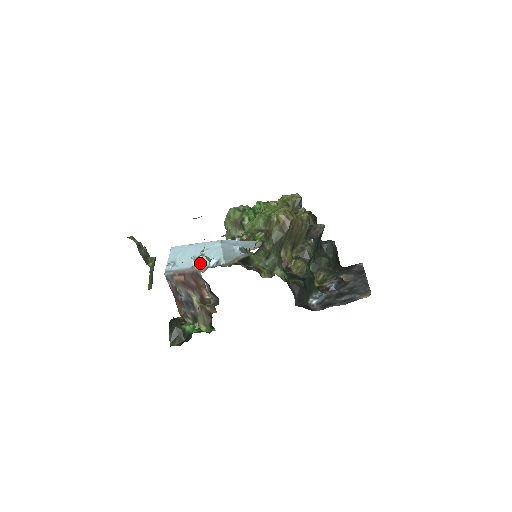
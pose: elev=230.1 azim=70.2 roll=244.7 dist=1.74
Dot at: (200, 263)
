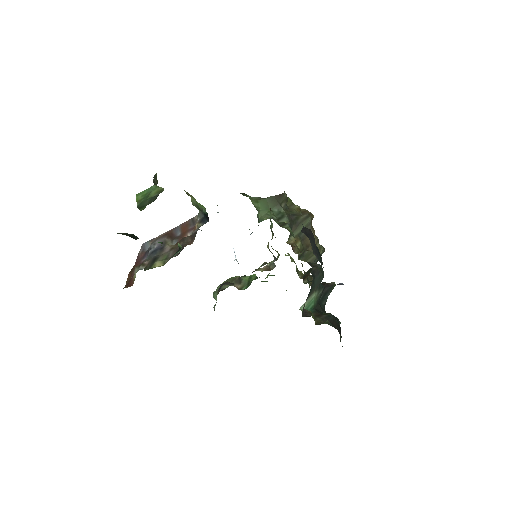
Dot at: occluded
